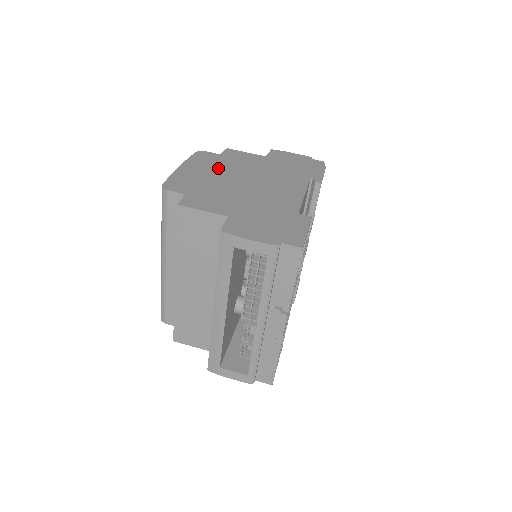
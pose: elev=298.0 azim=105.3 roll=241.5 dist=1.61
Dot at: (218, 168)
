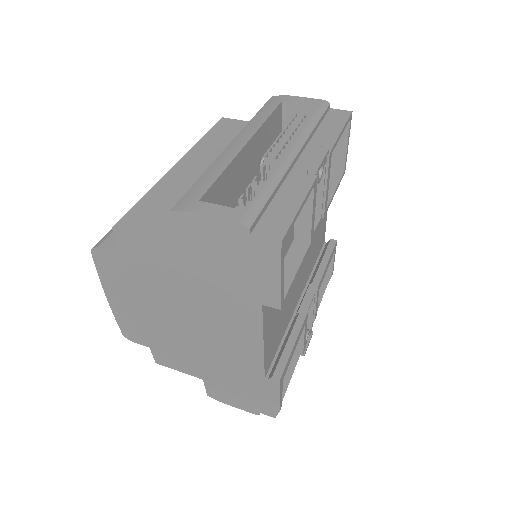
Dot at: occluded
